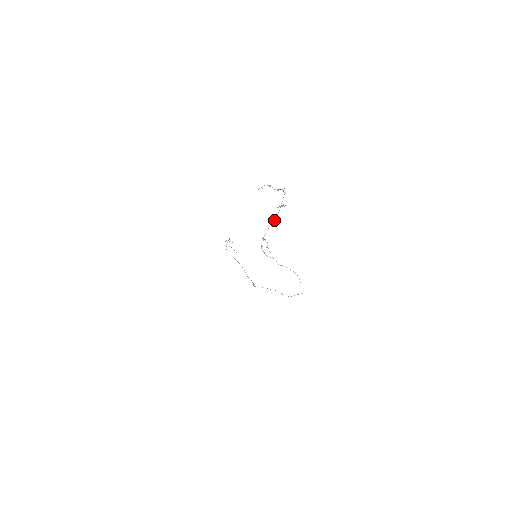
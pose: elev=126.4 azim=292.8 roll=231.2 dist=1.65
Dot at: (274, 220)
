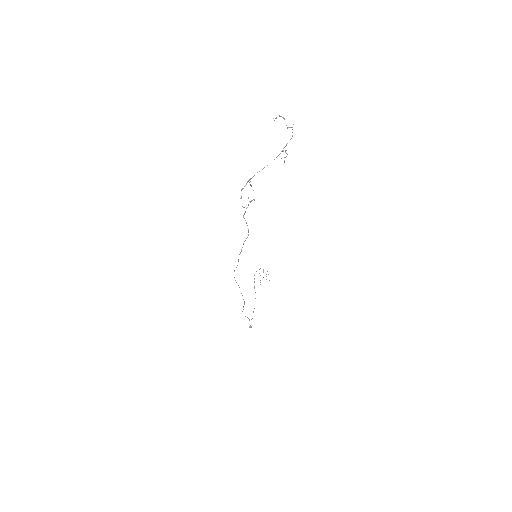
Dot at: occluded
